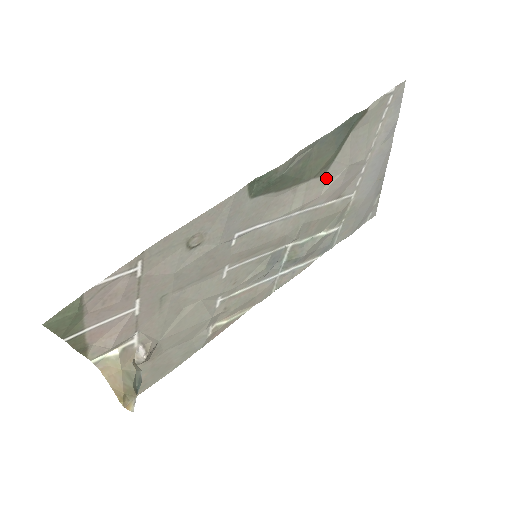
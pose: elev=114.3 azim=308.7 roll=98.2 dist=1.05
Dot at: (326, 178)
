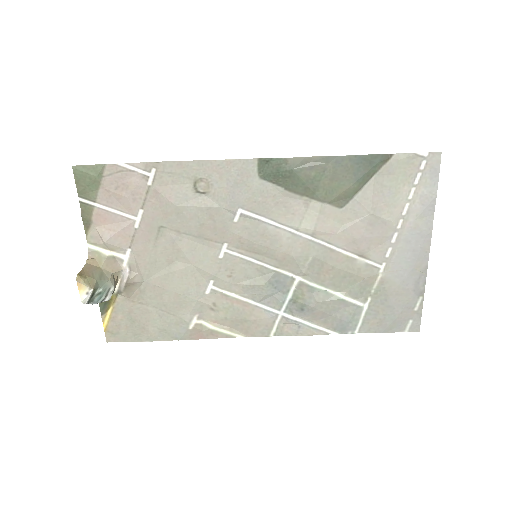
Dot at: (344, 215)
